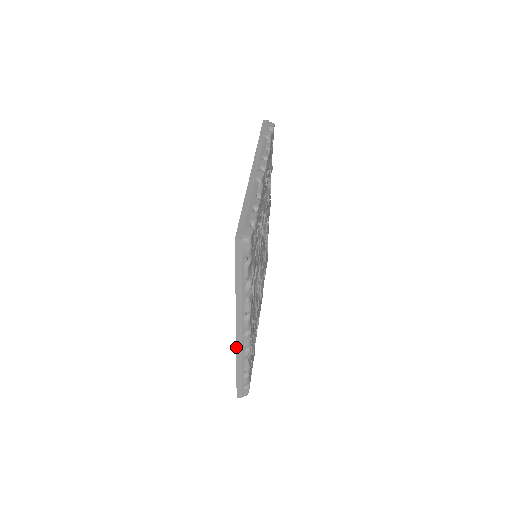
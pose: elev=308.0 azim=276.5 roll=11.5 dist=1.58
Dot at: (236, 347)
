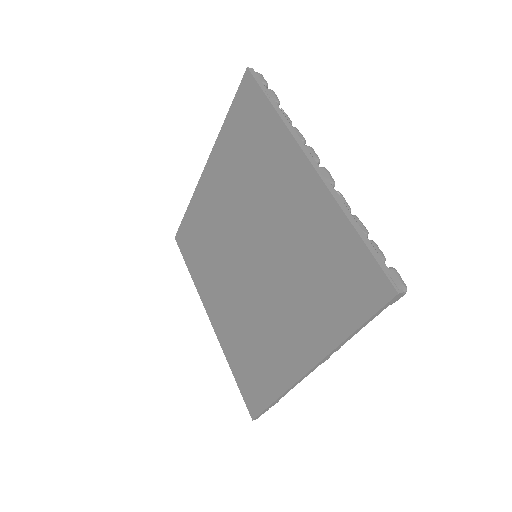
Dot at: (295, 383)
